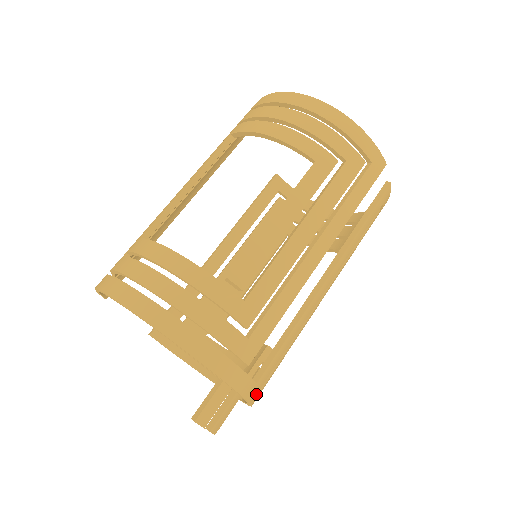
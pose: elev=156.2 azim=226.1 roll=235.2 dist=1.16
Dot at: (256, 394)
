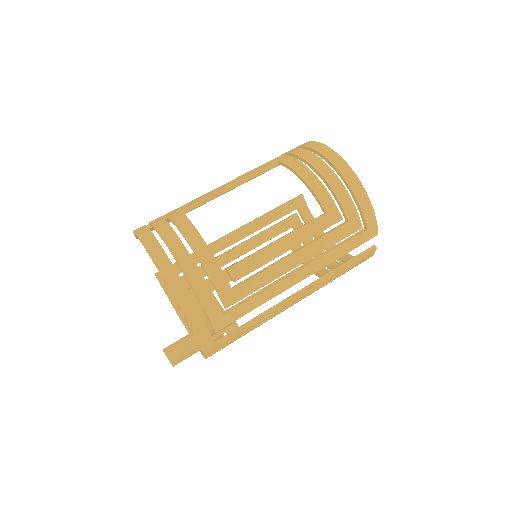
Dot at: (212, 352)
